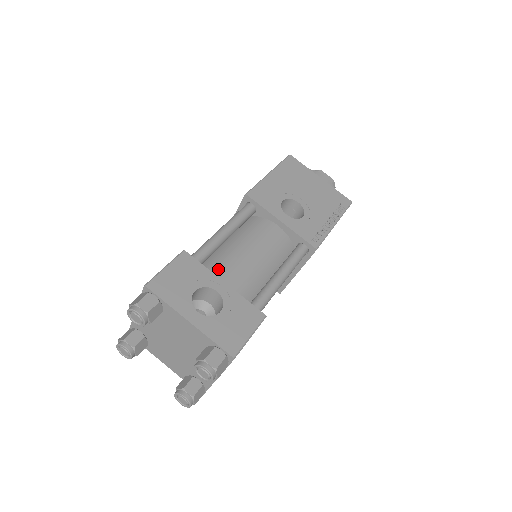
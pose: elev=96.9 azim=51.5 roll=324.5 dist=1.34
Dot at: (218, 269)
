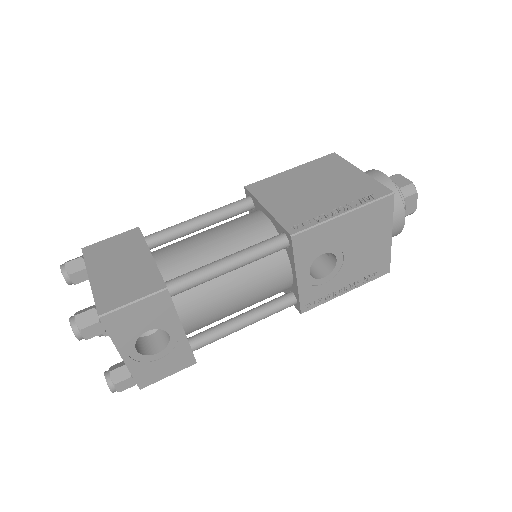
Dot at: (191, 303)
